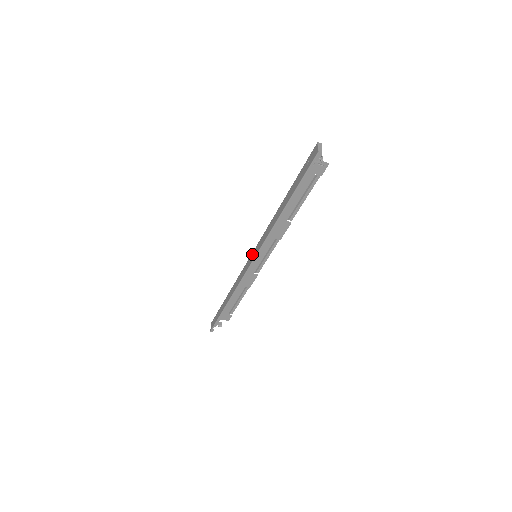
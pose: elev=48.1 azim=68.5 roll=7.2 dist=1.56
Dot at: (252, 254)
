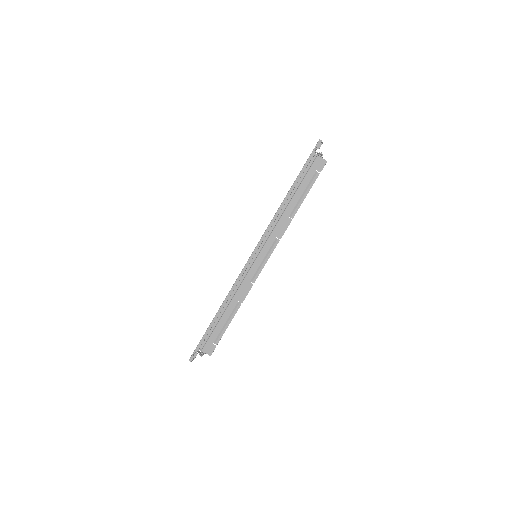
Dot at: occluded
